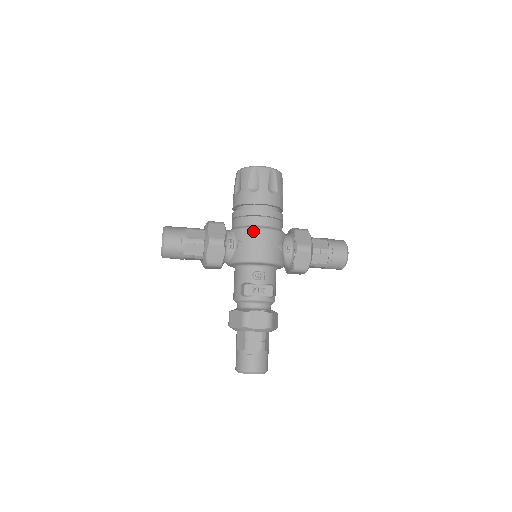
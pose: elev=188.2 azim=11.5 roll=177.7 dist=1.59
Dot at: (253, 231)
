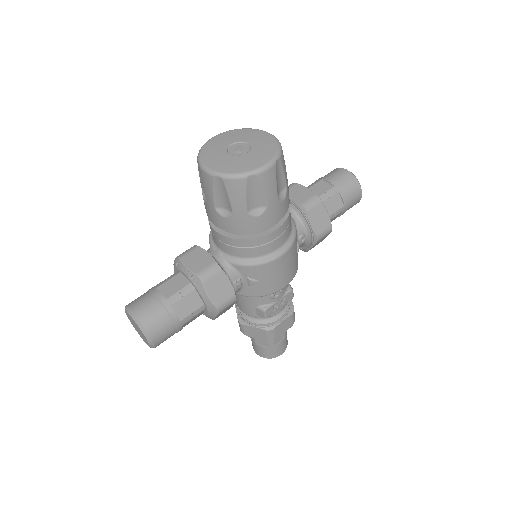
Dot at: (270, 265)
